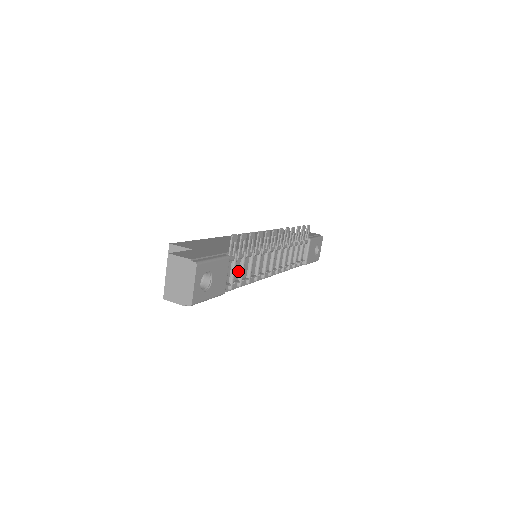
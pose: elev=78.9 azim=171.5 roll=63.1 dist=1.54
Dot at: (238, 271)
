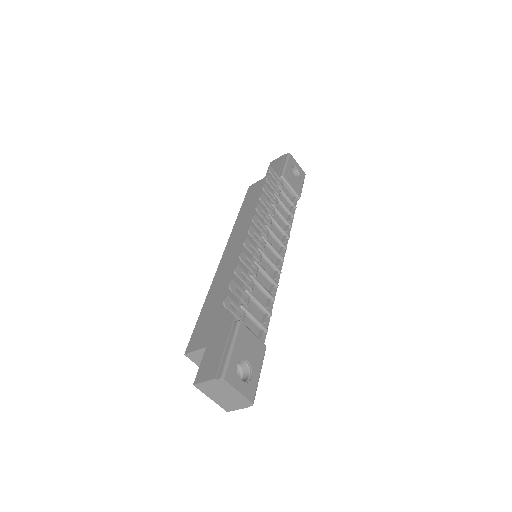
Dot at: (257, 308)
